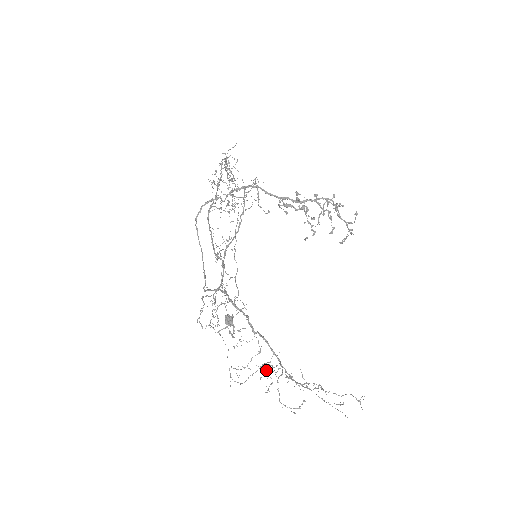
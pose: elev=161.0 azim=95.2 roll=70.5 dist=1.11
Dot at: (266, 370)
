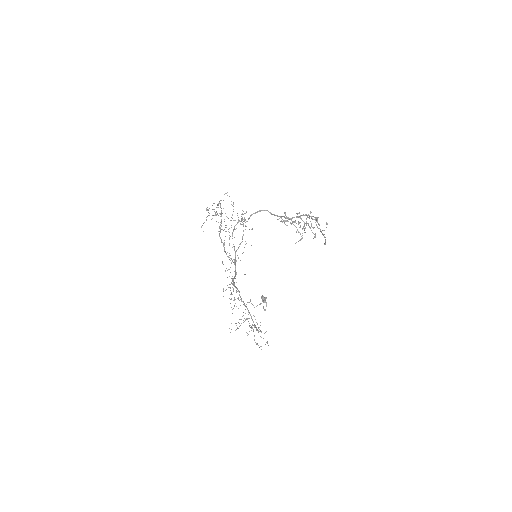
Dot at: occluded
